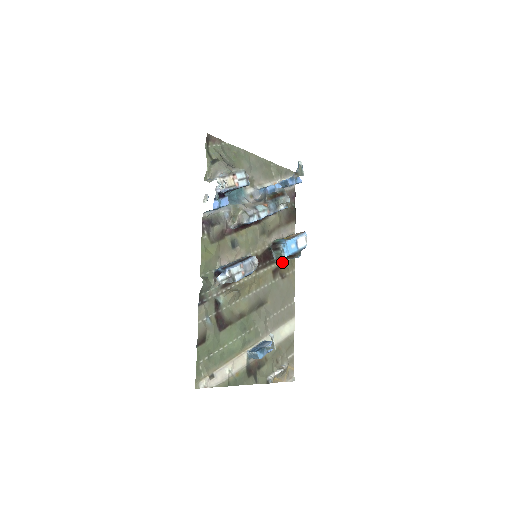
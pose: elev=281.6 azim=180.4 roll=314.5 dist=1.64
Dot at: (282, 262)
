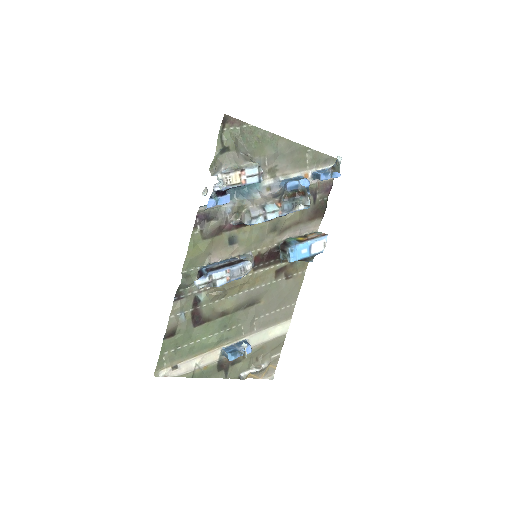
Dot at: (291, 262)
